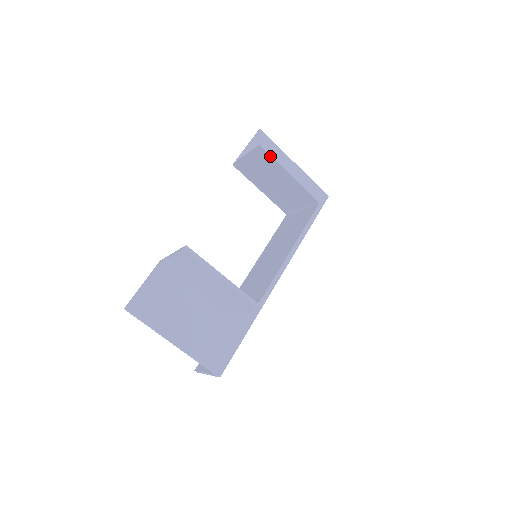
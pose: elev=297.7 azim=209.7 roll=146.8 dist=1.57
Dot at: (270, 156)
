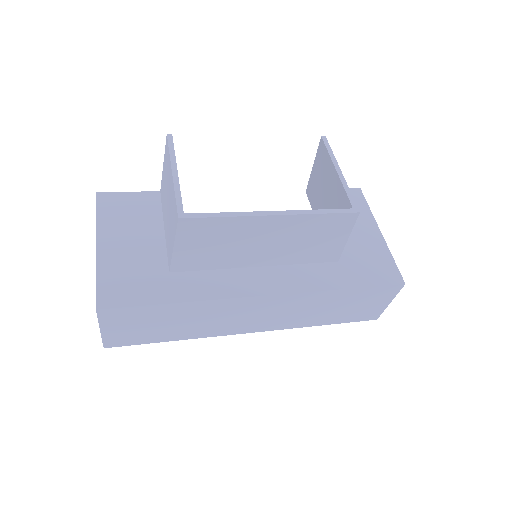
Dot at: (326, 149)
